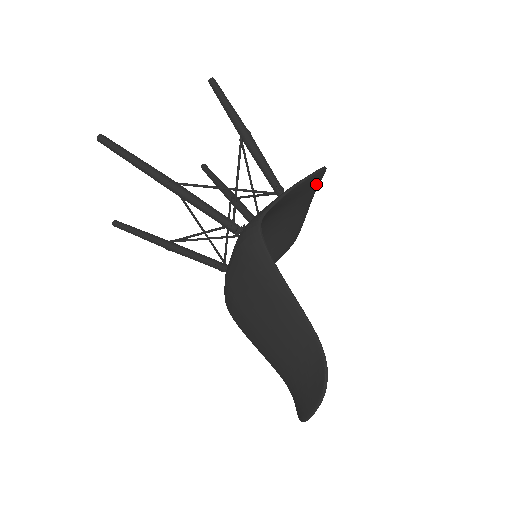
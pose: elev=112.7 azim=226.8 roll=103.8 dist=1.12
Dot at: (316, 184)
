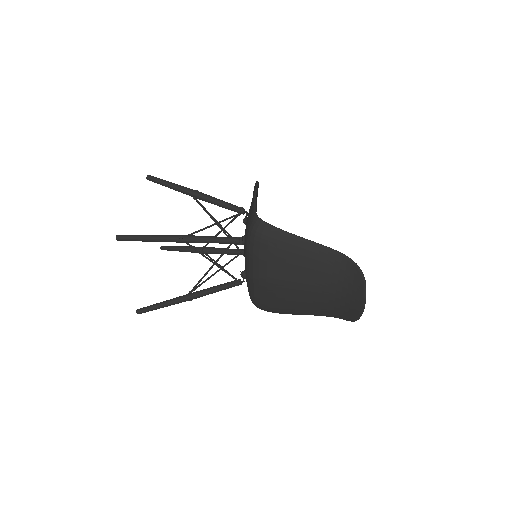
Dot at: occluded
